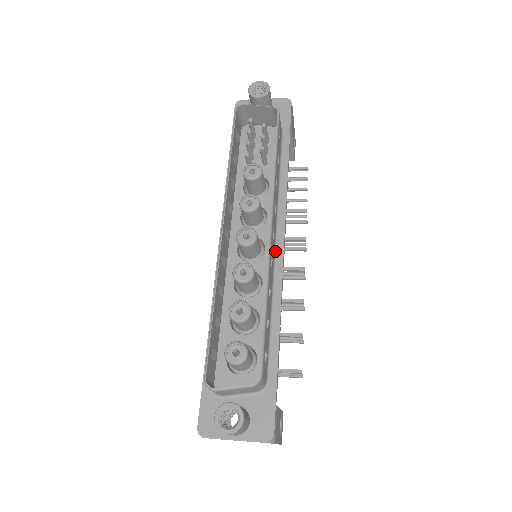
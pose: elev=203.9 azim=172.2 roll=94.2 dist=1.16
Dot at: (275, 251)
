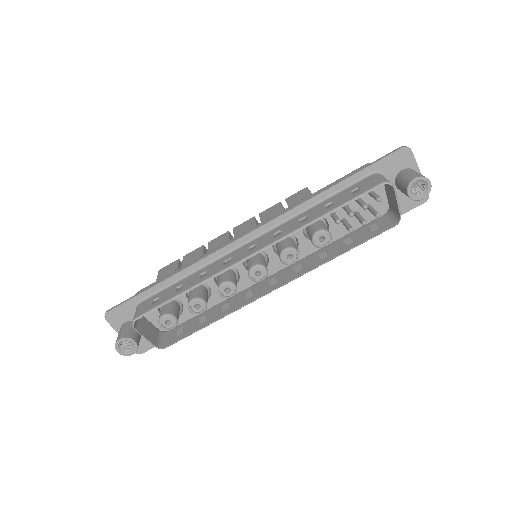
Dot at: (265, 281)
